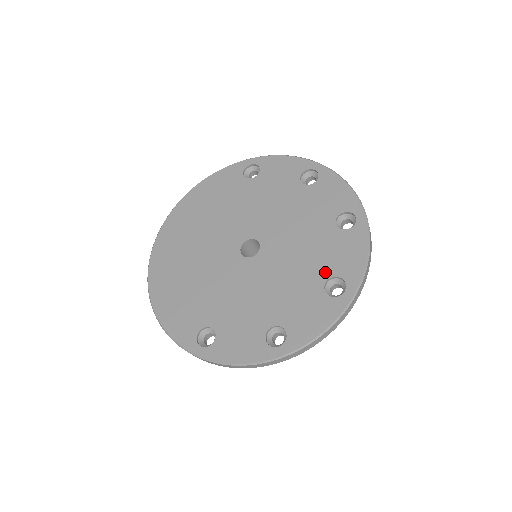
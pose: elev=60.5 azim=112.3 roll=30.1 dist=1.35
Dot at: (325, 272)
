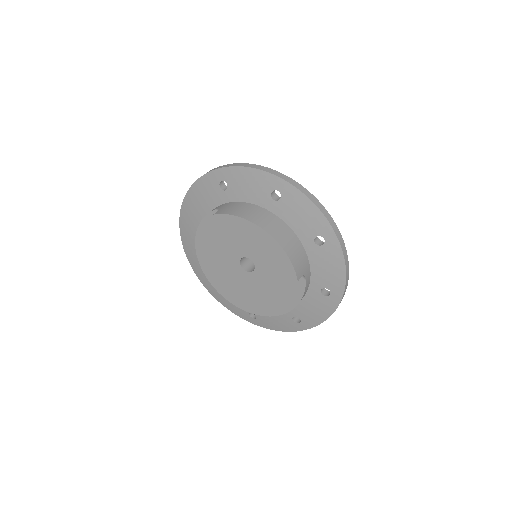
Dot at: occluded
